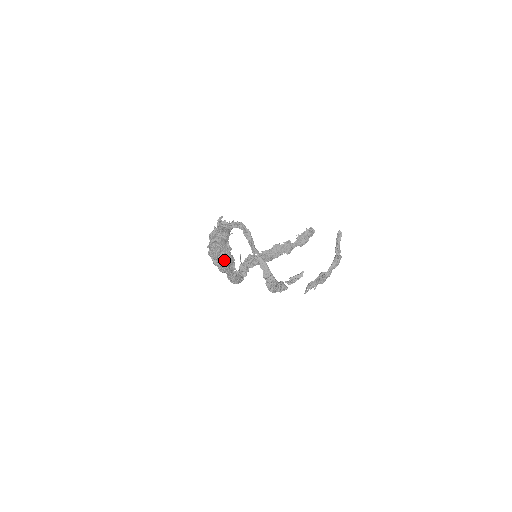
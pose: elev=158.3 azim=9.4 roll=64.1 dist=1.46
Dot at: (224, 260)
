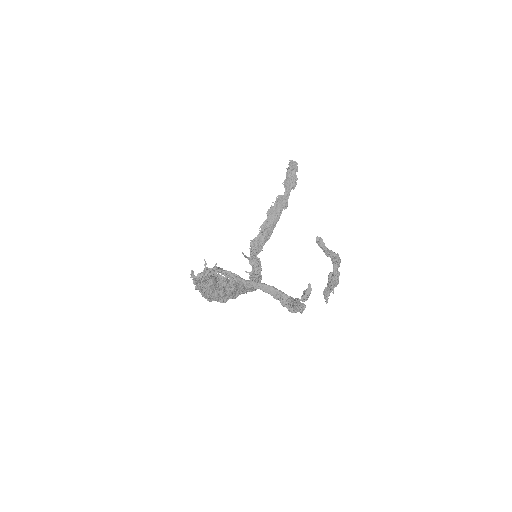
Dot at: (228, 292)
